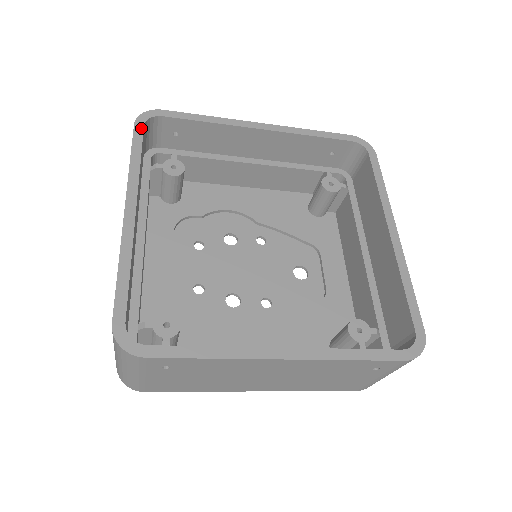
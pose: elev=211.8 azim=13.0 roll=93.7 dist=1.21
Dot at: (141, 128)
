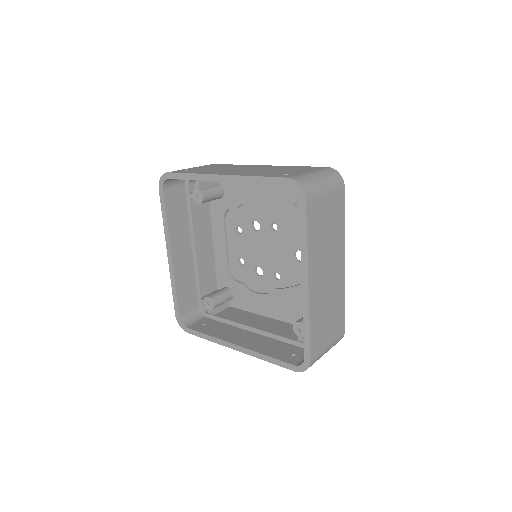
Dot at: (162, 192)
